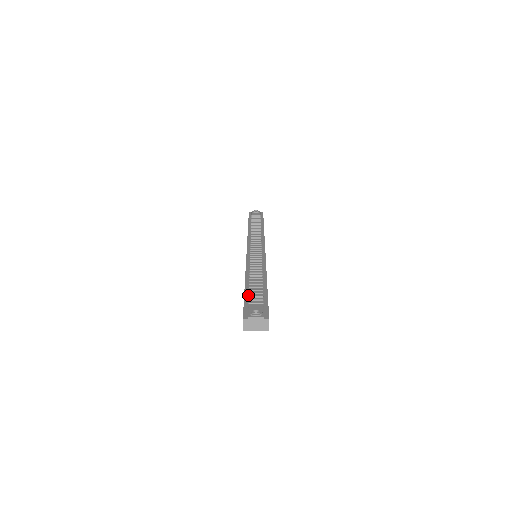
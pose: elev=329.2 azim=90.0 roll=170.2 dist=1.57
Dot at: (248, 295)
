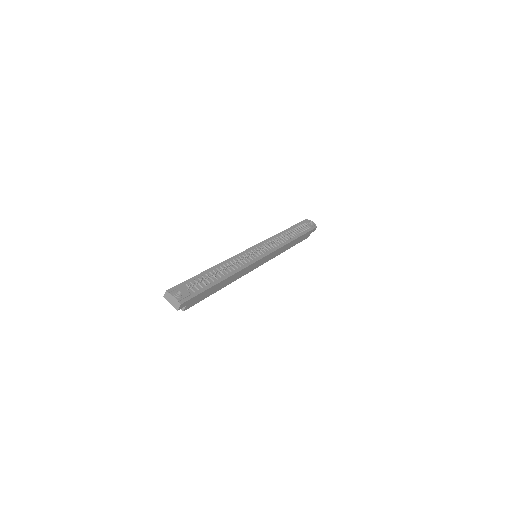
Dot at: (196, 278)
